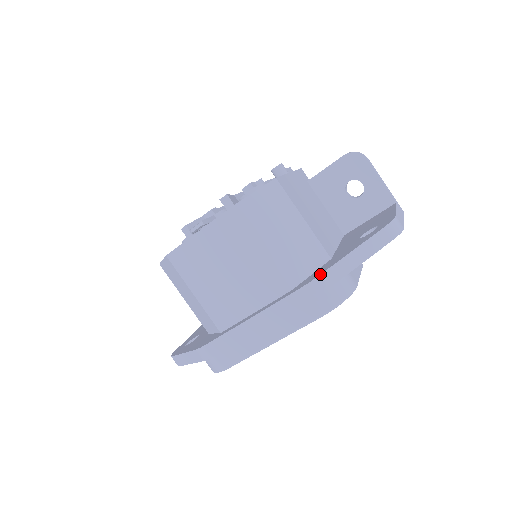
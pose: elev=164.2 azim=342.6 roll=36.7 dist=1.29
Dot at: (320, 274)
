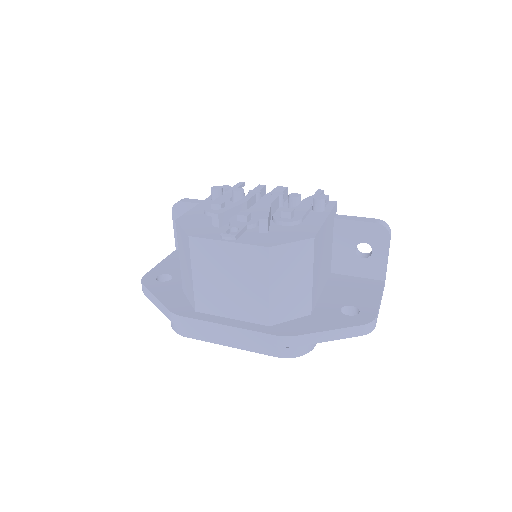
Dot at: (297, 335)
